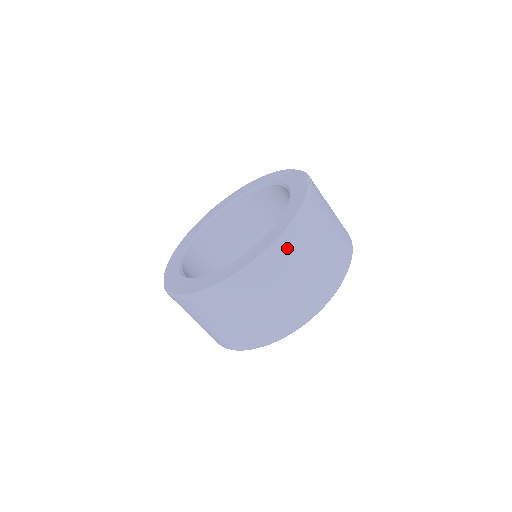
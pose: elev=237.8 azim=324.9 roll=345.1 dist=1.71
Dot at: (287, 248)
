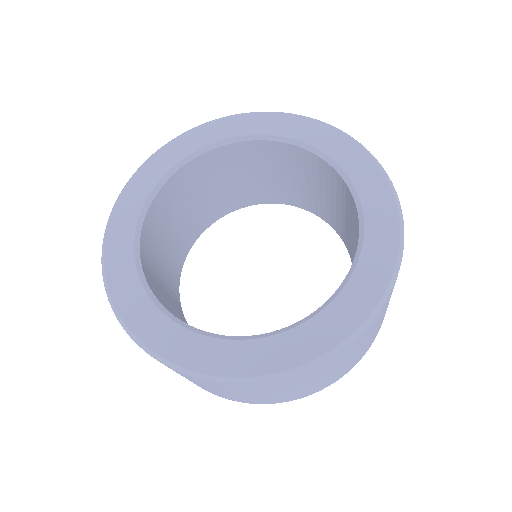
Dot at: occluded
